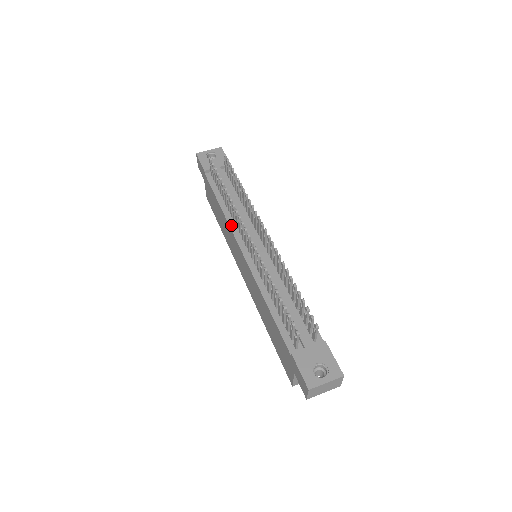
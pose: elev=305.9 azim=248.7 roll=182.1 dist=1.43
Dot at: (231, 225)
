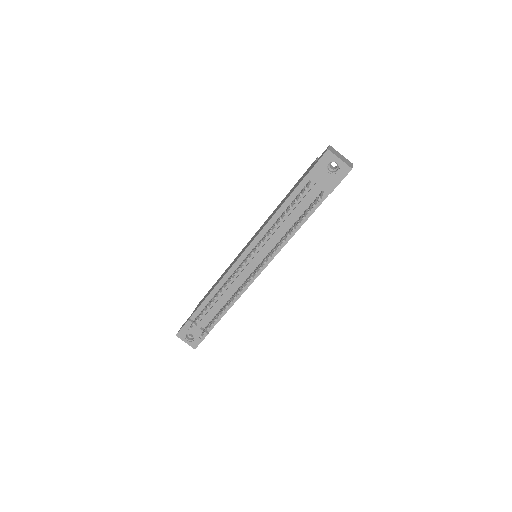
Dot at: (261, 234)
